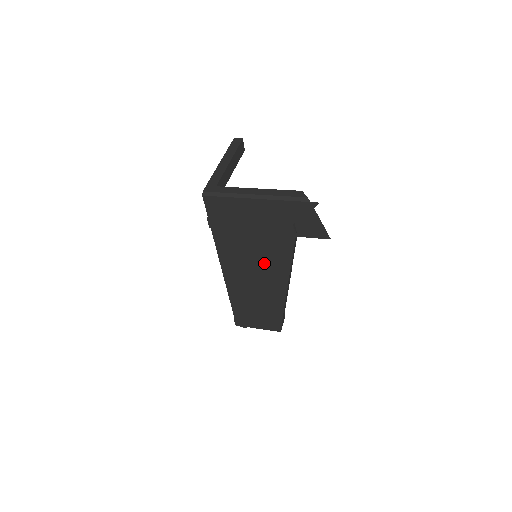
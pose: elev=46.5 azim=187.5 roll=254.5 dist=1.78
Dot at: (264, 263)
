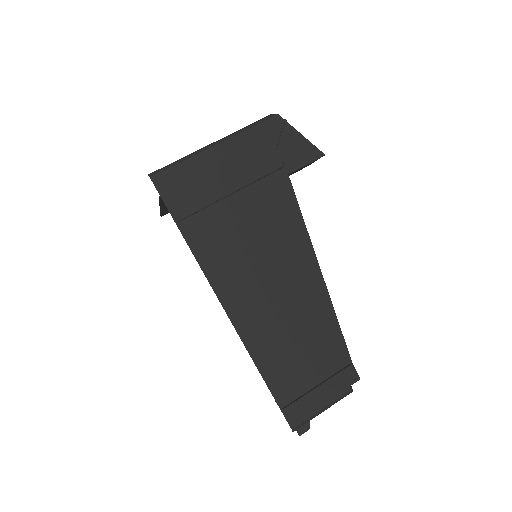
Dot at: (272, 245)
